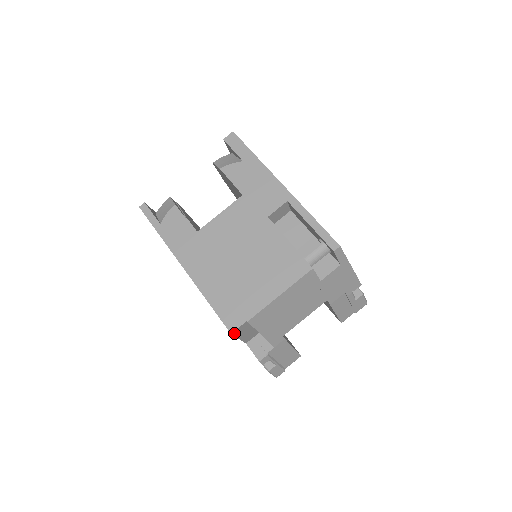
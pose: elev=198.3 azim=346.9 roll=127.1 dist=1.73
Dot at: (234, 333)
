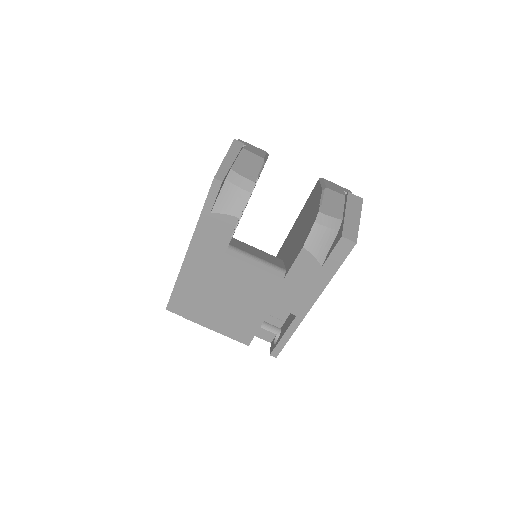
Dot at: occluded
